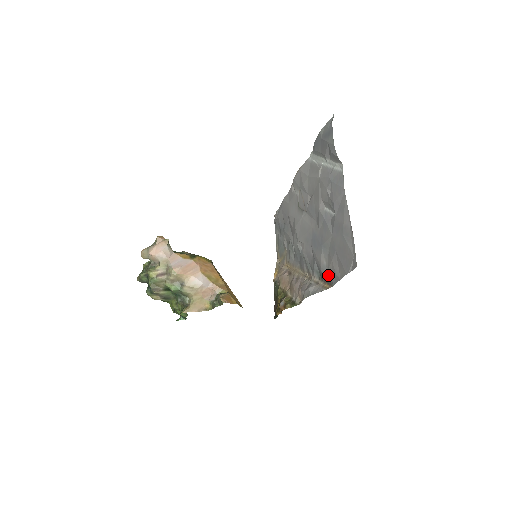
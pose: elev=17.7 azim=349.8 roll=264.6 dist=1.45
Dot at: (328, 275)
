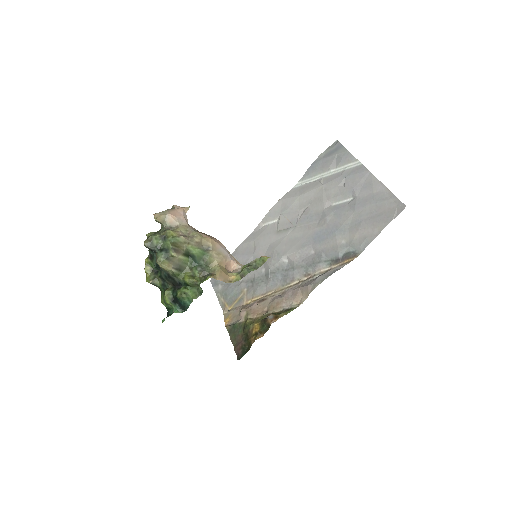
Dot at: (351, 249)
